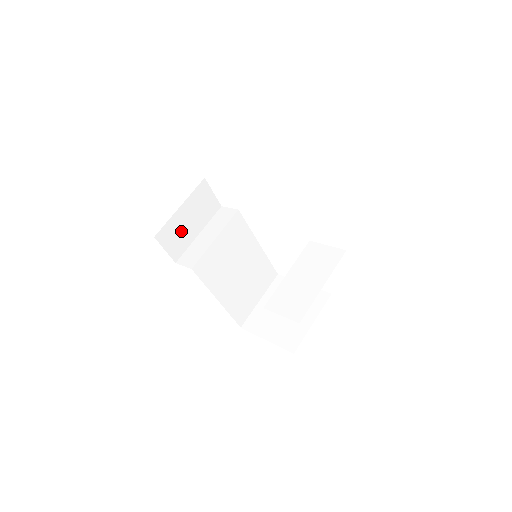
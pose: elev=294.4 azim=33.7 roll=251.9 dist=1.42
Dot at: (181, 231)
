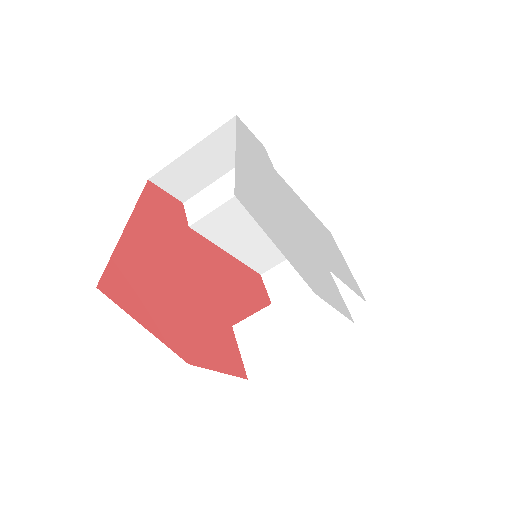
Dot at: (192, 173)
